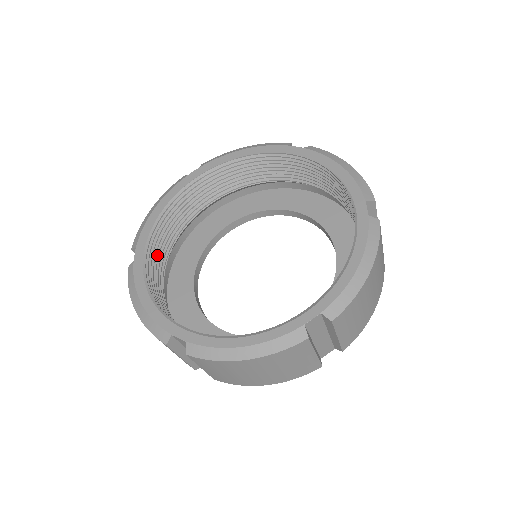
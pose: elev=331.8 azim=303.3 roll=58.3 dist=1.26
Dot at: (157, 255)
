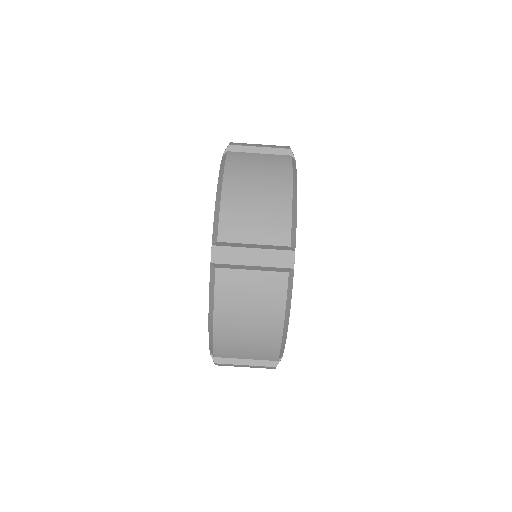
Dot at: occluded
